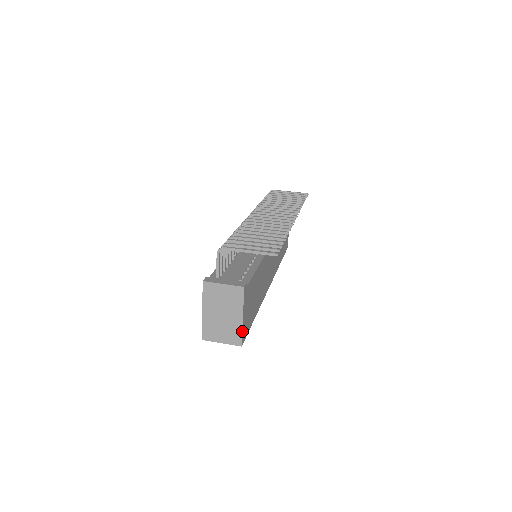
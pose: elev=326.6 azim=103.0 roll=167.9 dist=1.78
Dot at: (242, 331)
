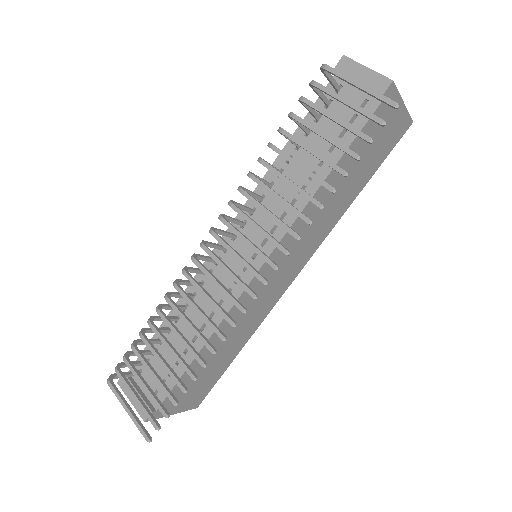
Dot at: (185, 410)
